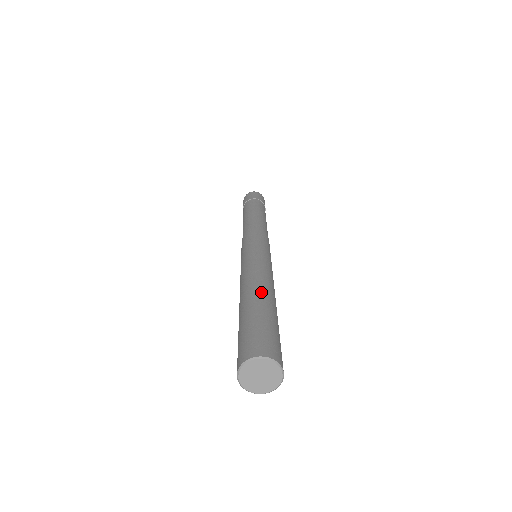
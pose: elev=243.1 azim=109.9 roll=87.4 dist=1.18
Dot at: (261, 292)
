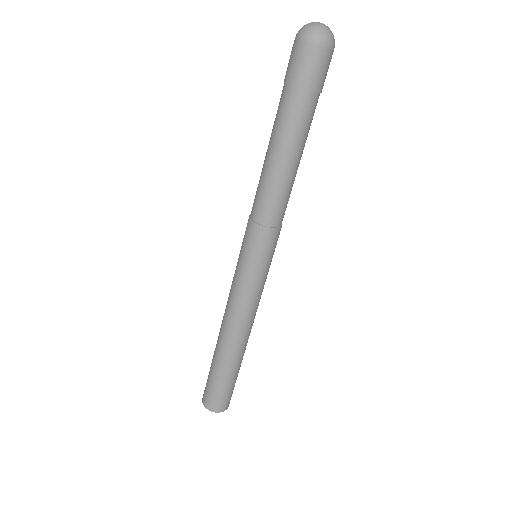
Dot at: (234, 353)
